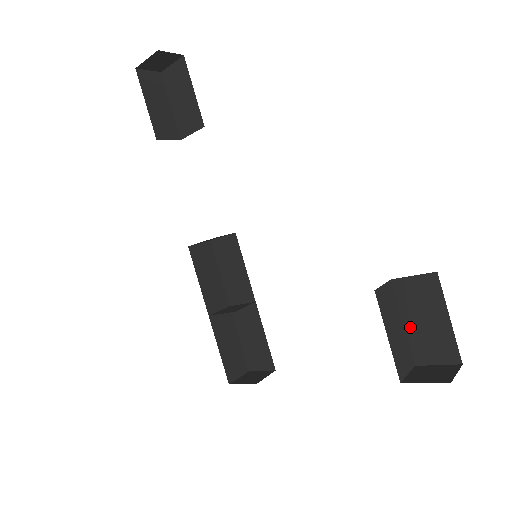
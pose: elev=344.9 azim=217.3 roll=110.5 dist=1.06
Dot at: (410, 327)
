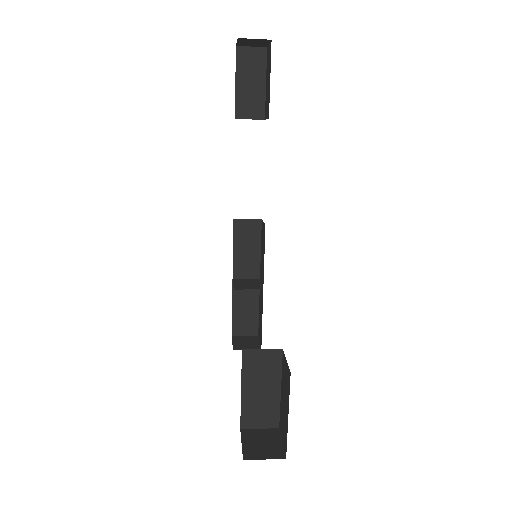
Dot at: (282, 397)
